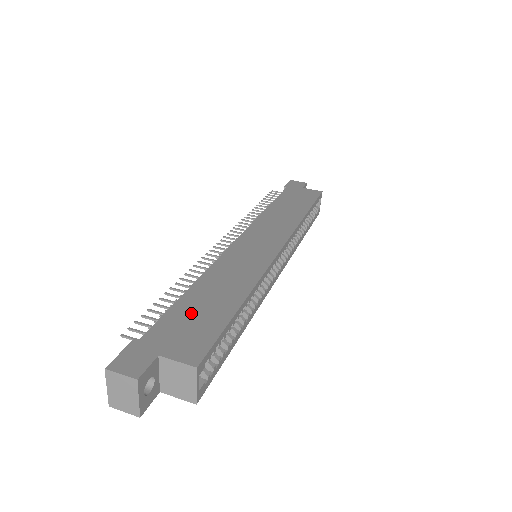
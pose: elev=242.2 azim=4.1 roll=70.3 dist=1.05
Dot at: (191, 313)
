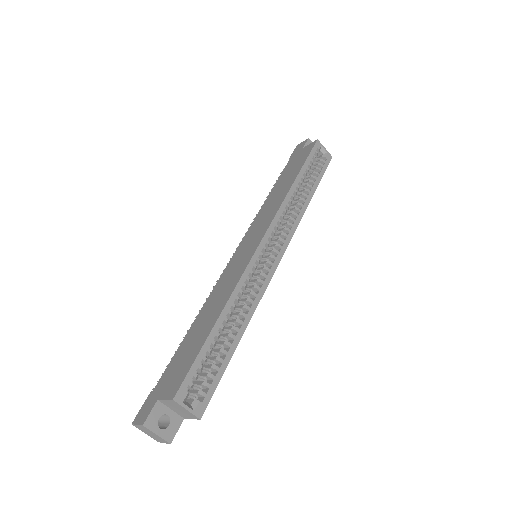
Dot at: (184, 351)
